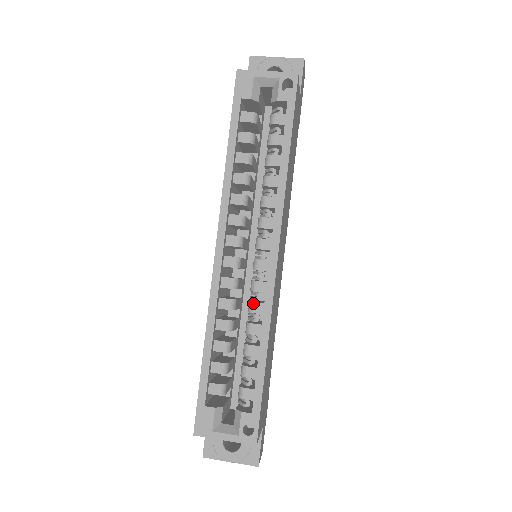
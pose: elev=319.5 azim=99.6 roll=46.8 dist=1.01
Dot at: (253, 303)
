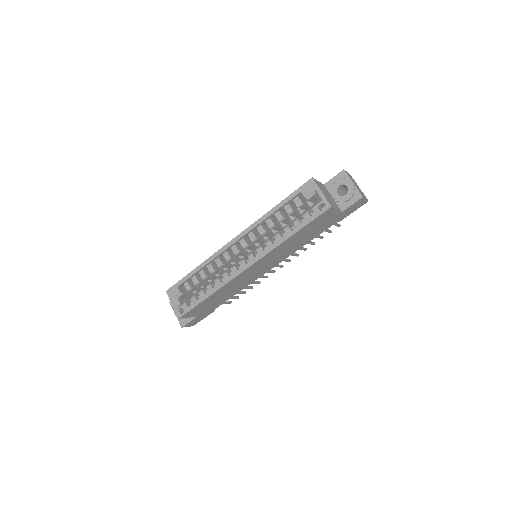
Dot at: (226, 273)
